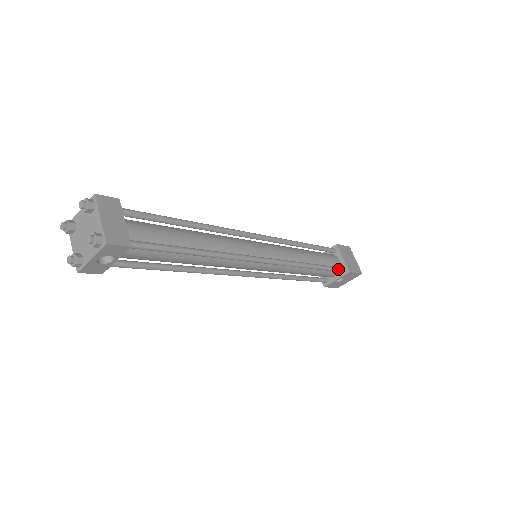
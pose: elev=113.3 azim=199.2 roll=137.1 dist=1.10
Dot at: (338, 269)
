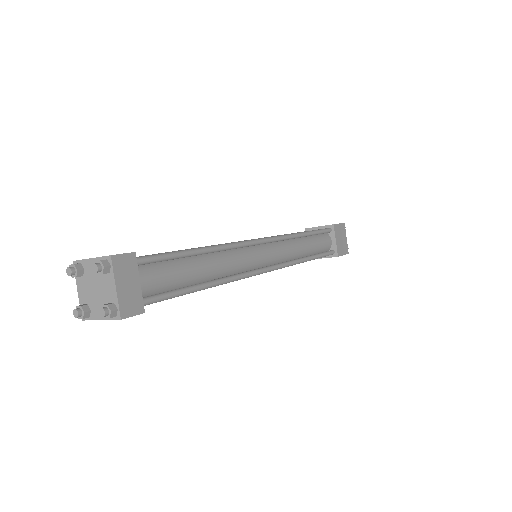
Dot at: (328, 254)
